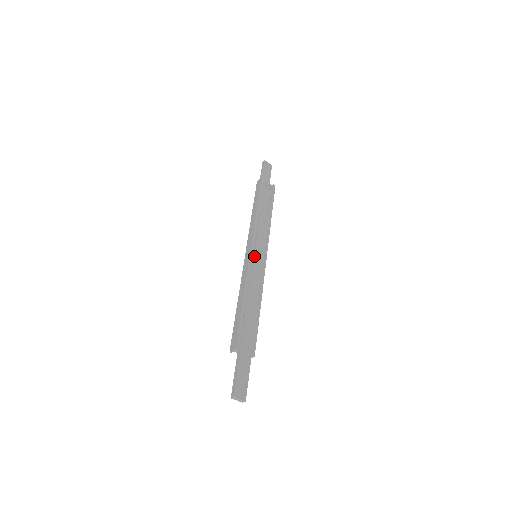
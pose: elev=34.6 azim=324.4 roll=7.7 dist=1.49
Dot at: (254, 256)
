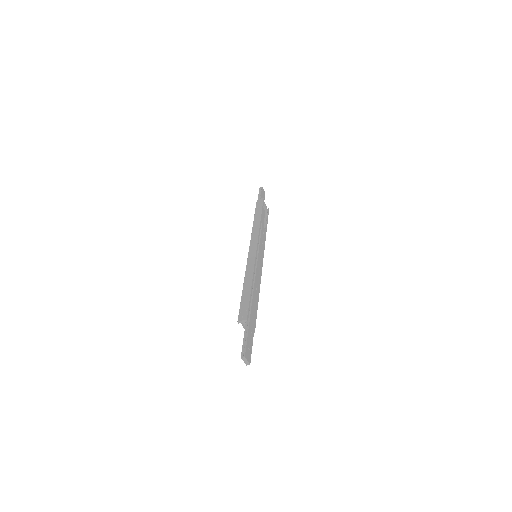
Dot at: (258, 255)
